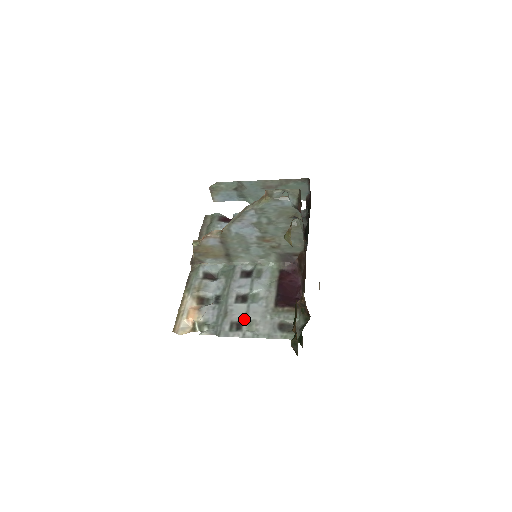
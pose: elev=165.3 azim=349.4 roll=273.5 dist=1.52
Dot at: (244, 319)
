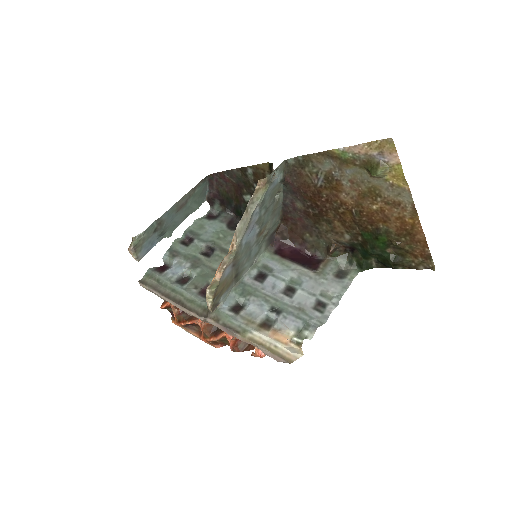
Dot at: (316, 298)
